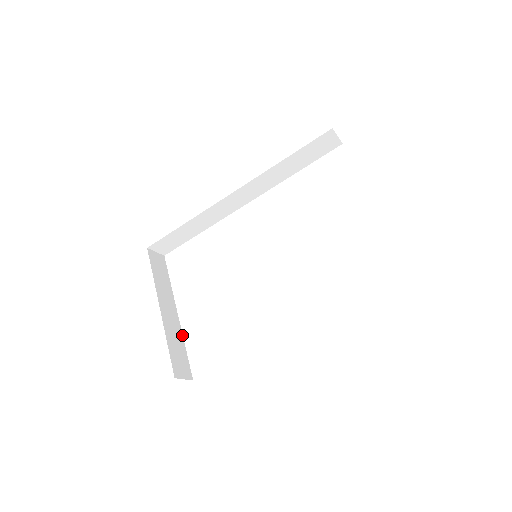
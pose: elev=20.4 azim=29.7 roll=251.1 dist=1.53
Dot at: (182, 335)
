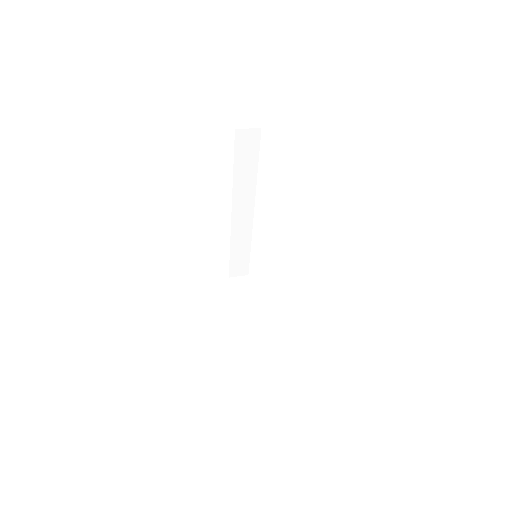
Dot at: (265, 333)
